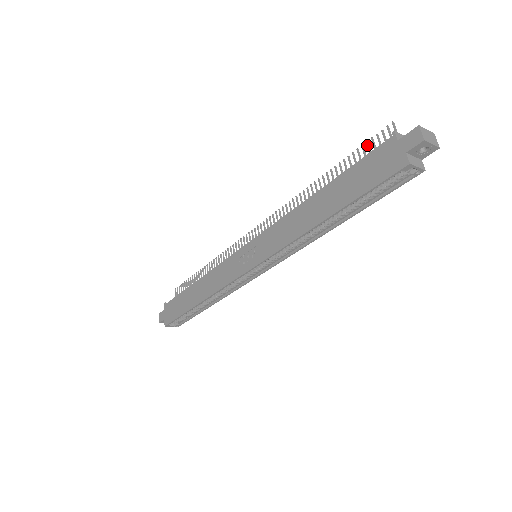
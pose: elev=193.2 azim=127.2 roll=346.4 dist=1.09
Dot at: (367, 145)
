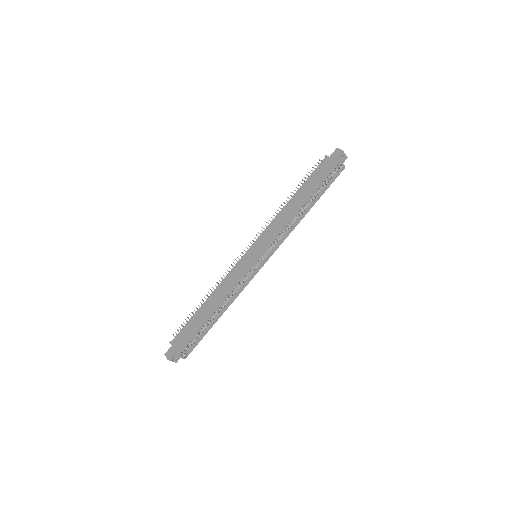
Dot at: (310, 173)
